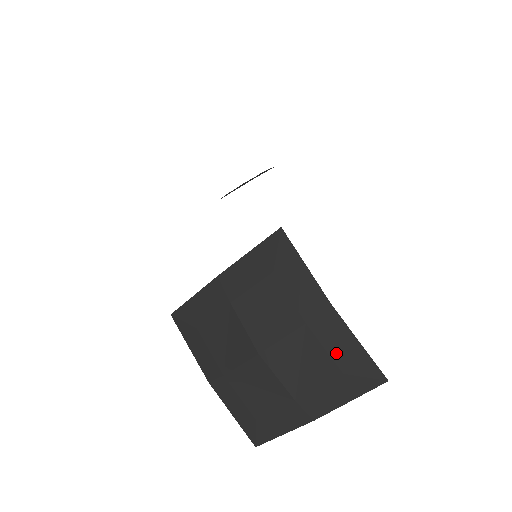
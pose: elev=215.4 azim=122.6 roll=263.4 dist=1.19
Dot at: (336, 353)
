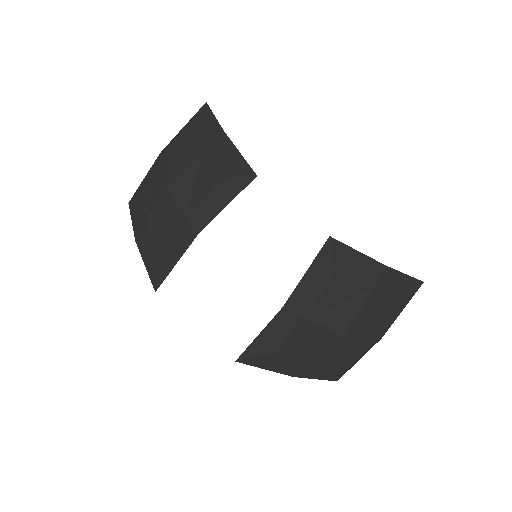
Dot at: (393, 292)
